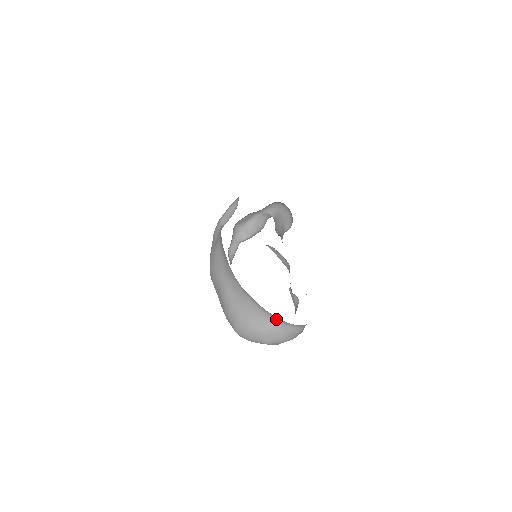
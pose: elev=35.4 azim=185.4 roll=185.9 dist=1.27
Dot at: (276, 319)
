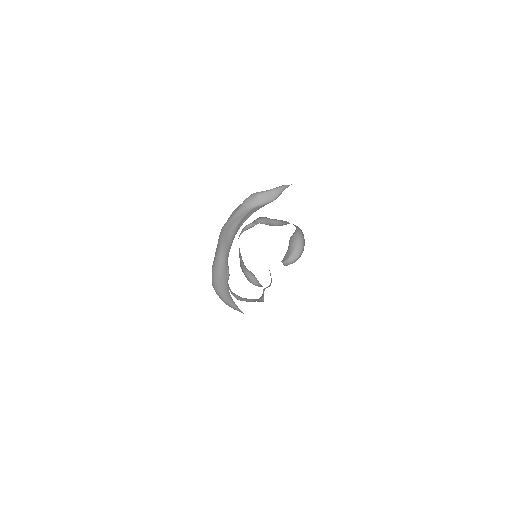
Dot at: (237, 306)
